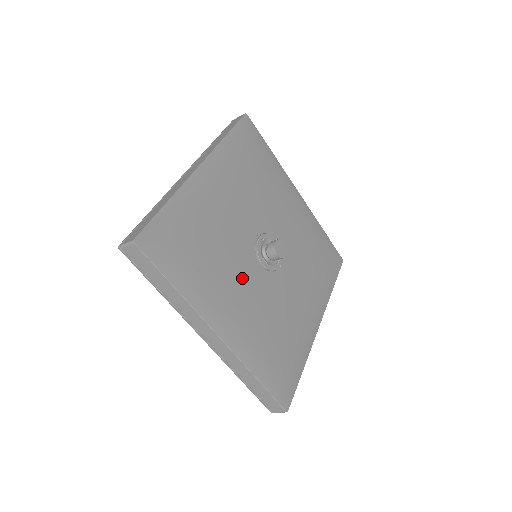
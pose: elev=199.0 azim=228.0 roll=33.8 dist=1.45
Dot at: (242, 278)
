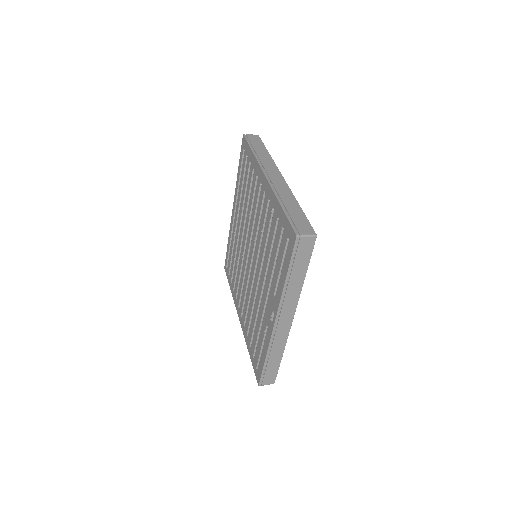
Dot at: occluded
